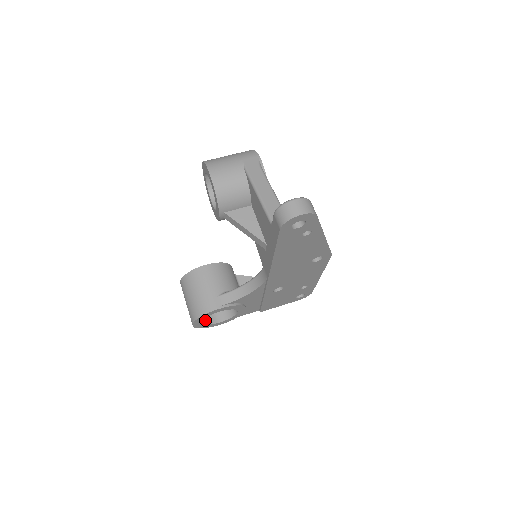
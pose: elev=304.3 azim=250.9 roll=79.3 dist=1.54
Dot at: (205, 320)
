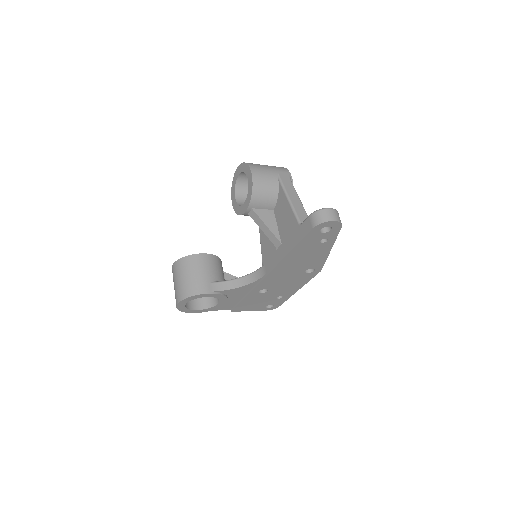
Dot at: (186, 304)
